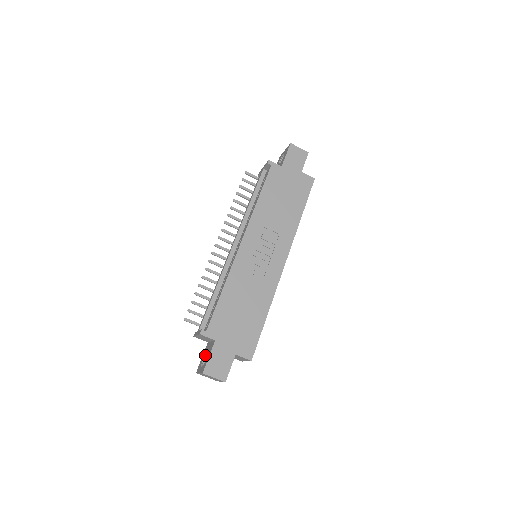
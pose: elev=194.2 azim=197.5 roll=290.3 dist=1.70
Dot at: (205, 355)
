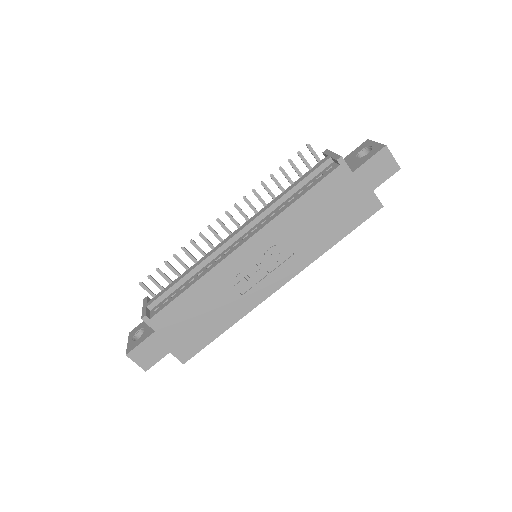
Dot at: (143, 328)
